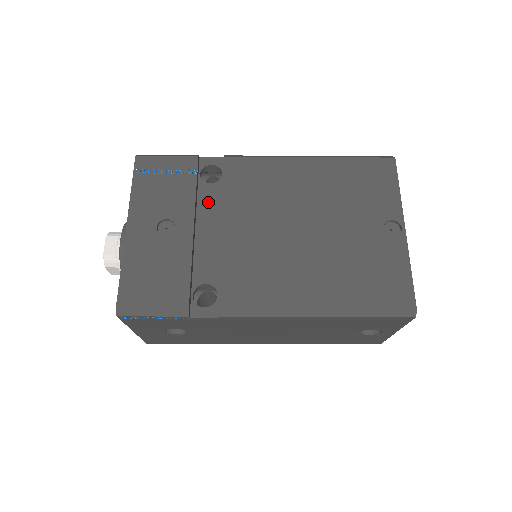
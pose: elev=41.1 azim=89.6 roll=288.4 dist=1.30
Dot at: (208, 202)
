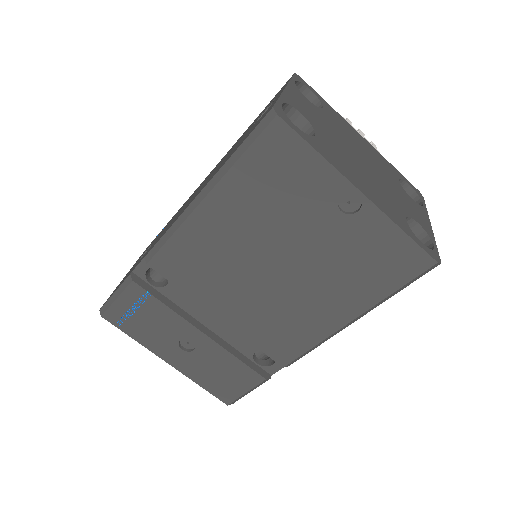
Dot at: (184, 300)
